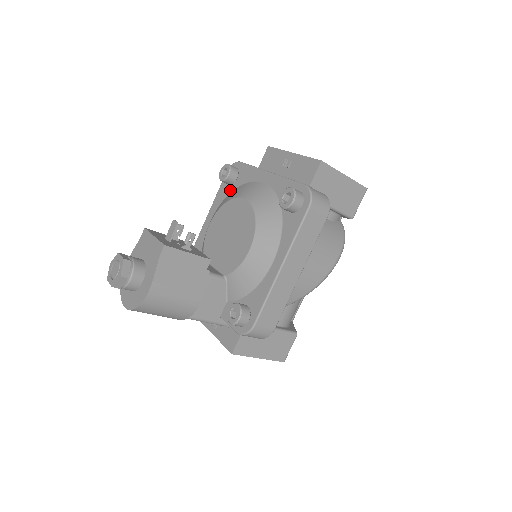
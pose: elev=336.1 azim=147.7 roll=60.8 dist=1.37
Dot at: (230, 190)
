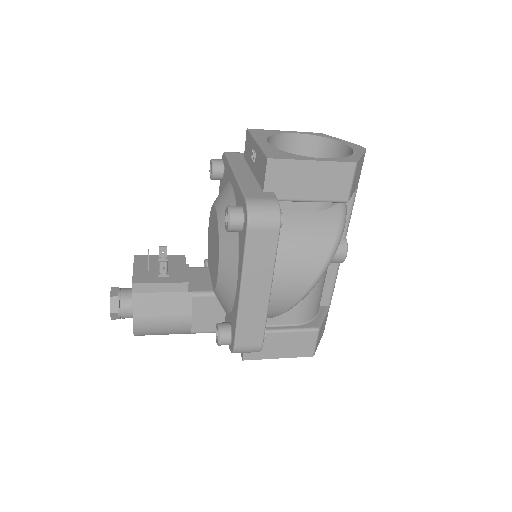
Dot at: (222, 186)
